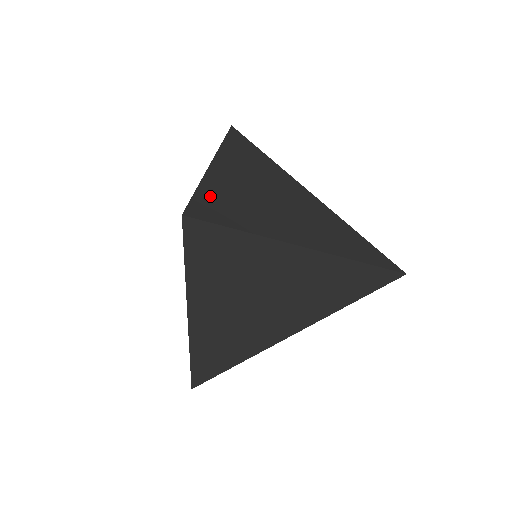
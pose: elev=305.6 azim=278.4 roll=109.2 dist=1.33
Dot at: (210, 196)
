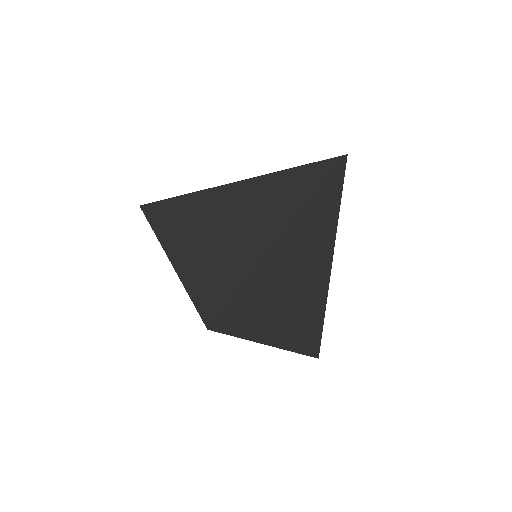
Dot at: (304, 344)
